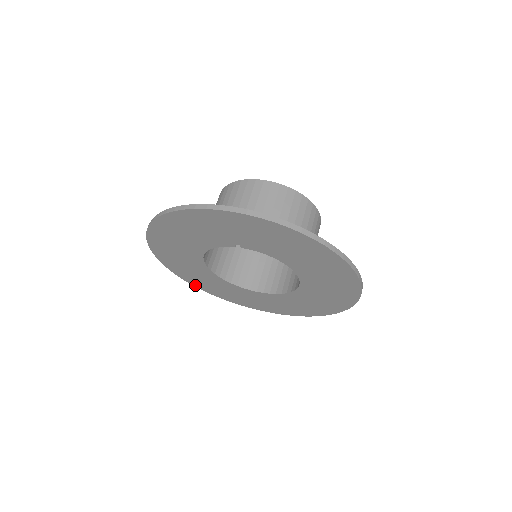
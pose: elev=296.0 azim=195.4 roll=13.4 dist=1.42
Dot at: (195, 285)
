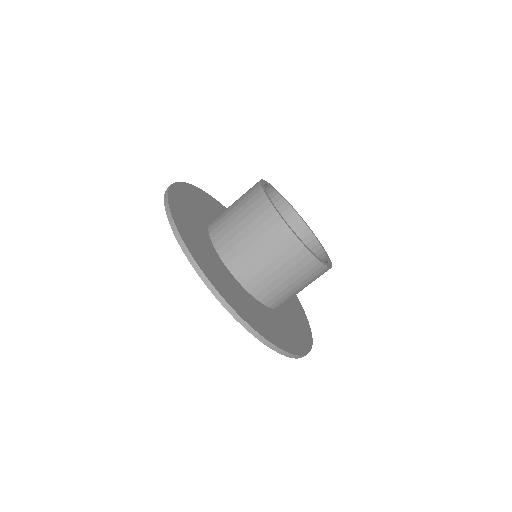
Dot at: occluded
